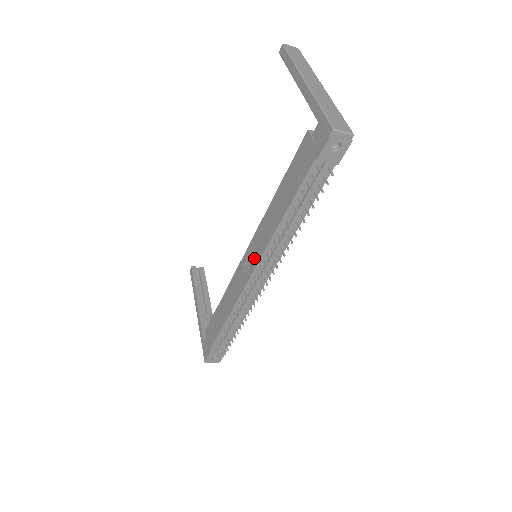
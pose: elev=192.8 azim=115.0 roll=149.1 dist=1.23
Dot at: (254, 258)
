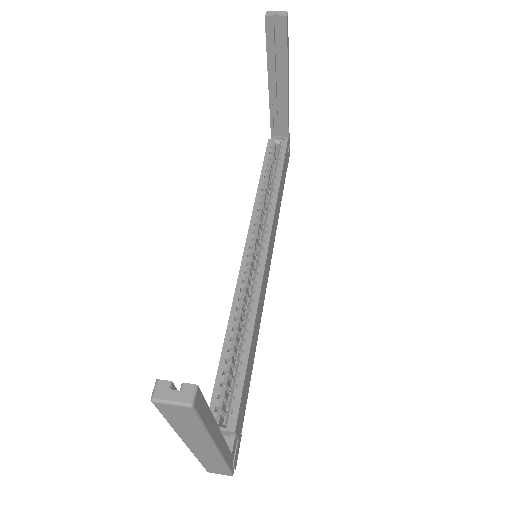
Dot at: occluded
